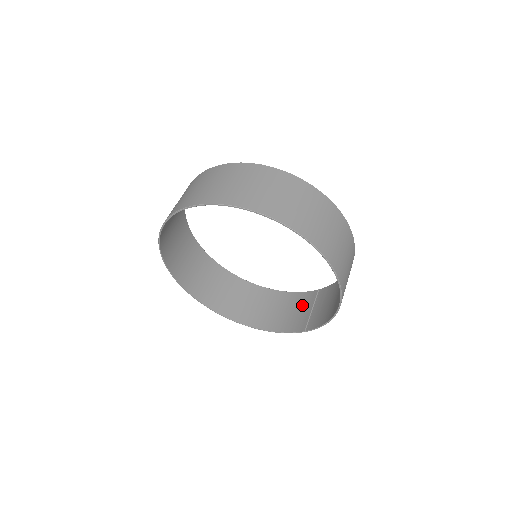
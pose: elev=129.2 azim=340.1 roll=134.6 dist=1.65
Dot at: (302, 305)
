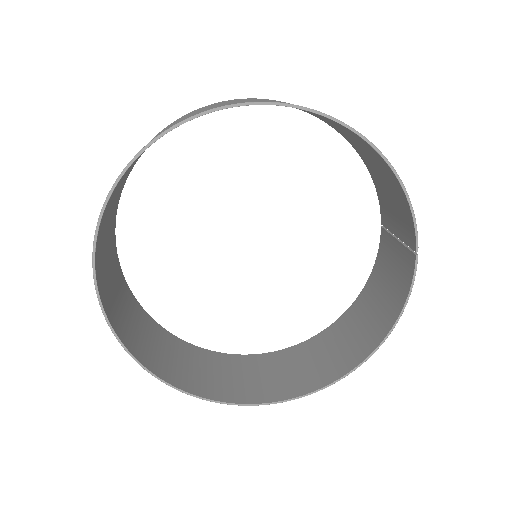
Dot at: (388, 258)
